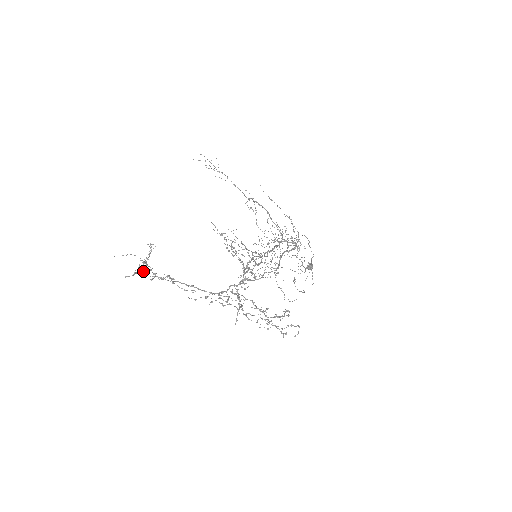
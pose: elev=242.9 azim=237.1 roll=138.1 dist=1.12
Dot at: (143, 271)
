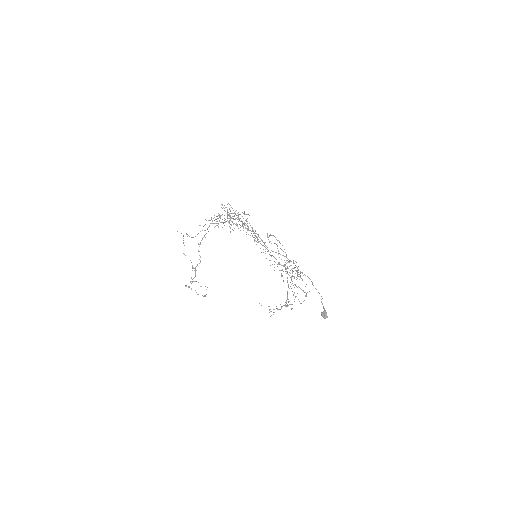
Dot at: (192, 281)
